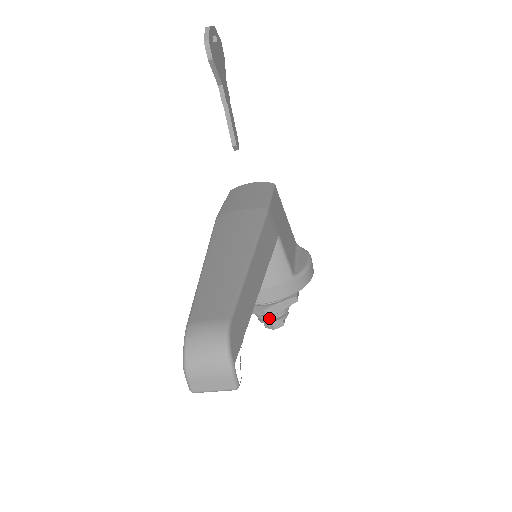
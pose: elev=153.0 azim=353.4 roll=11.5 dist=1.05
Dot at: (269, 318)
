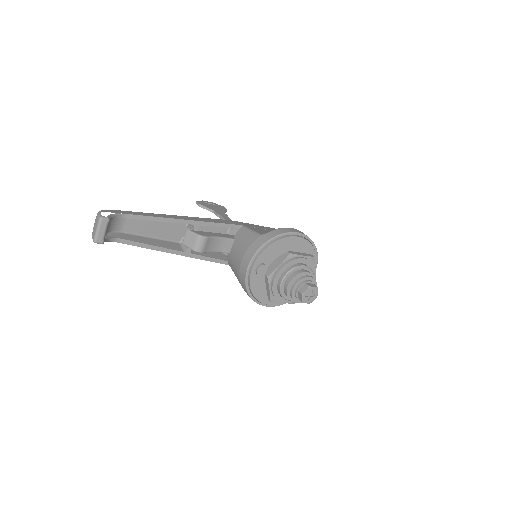
Dot at: (287, 286)
